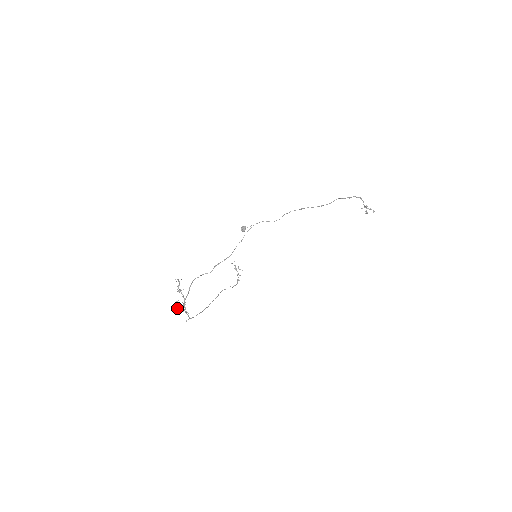
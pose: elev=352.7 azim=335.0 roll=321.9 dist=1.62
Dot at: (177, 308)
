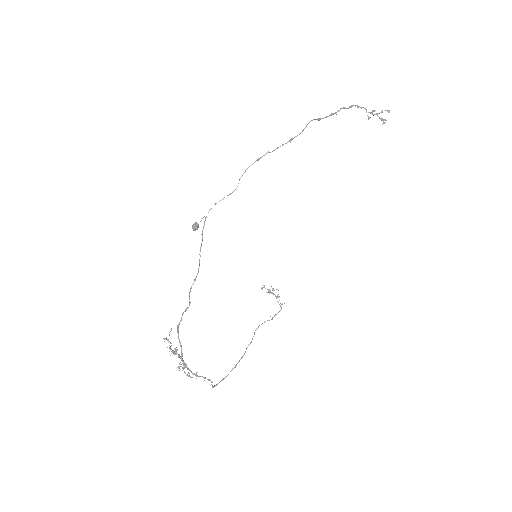
Dot at: occluded
